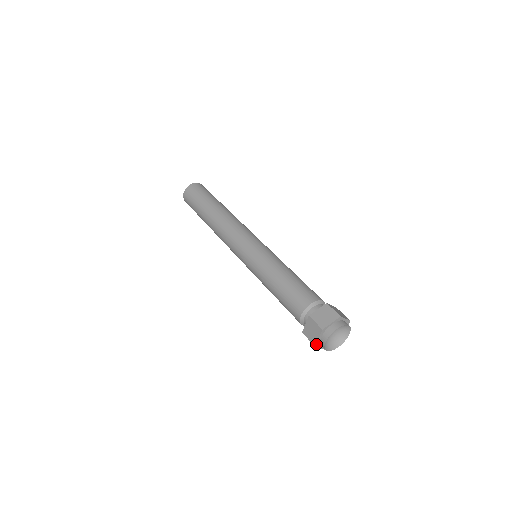
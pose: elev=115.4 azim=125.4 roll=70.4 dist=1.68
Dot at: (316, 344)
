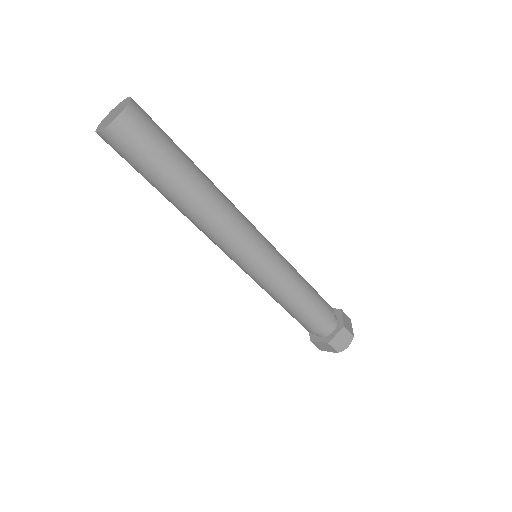
Dot at: (323, 350)
